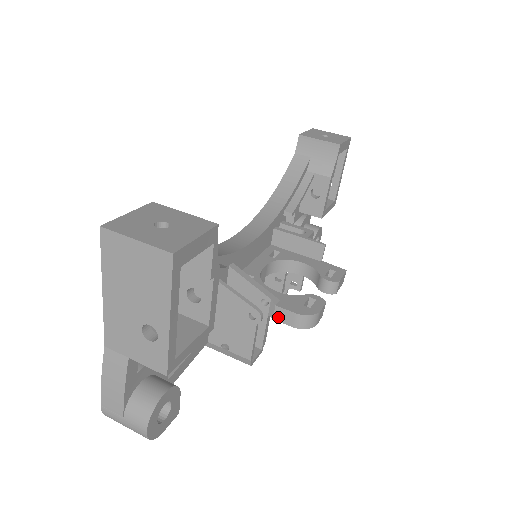
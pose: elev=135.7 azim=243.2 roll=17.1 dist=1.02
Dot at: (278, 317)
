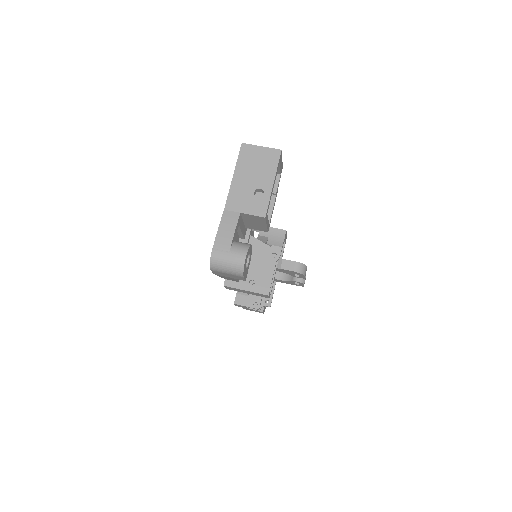
Dot at: (284, 266)
